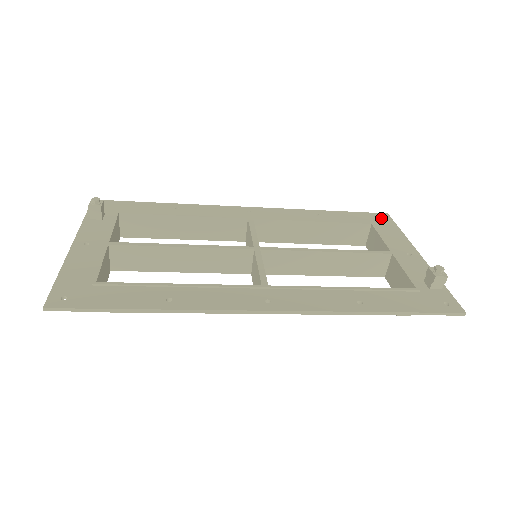
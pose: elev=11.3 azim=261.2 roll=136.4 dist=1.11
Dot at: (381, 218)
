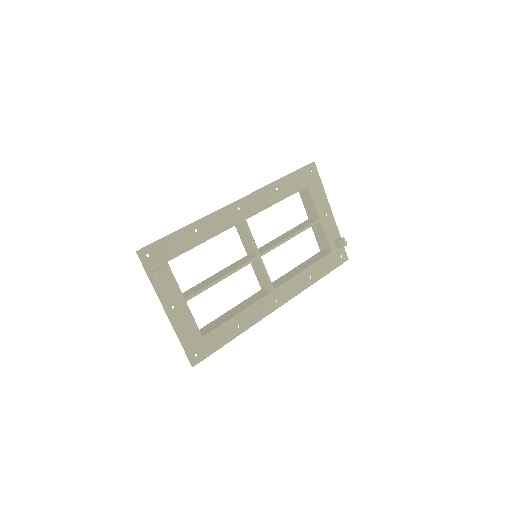
Dot at: (312, 172)
